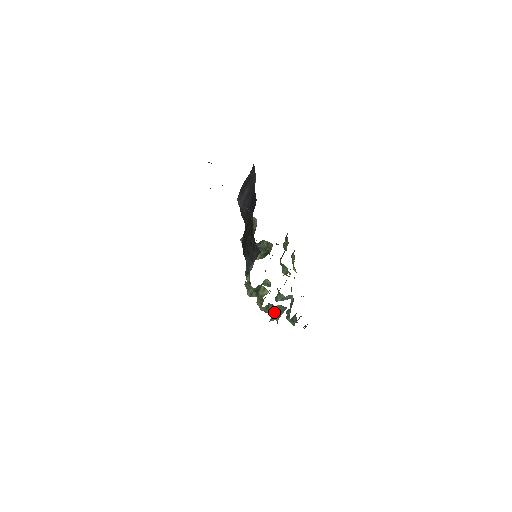
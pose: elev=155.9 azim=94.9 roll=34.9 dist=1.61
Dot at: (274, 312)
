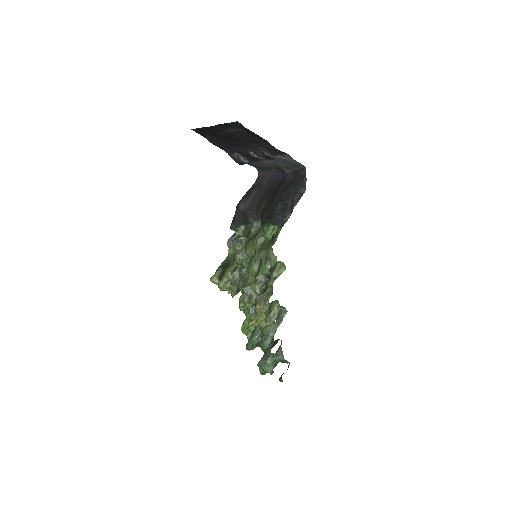
Dot at: (273, 320)
